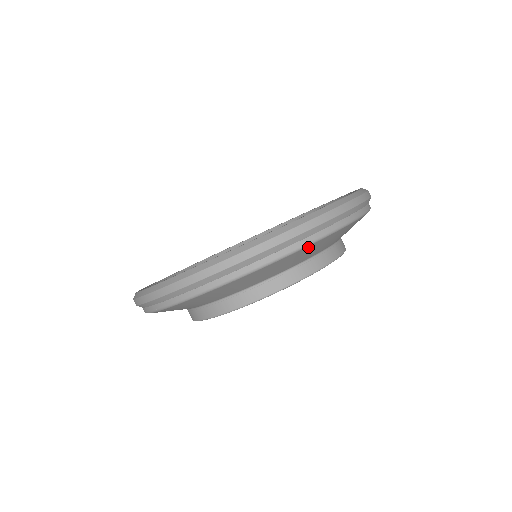
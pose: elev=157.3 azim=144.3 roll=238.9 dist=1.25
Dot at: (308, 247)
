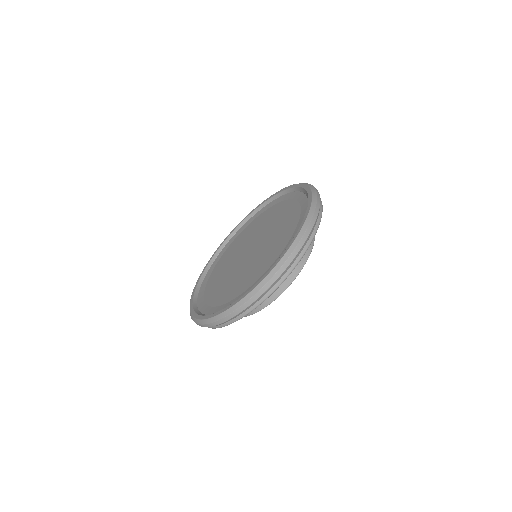
Dot at: (311, 242)
